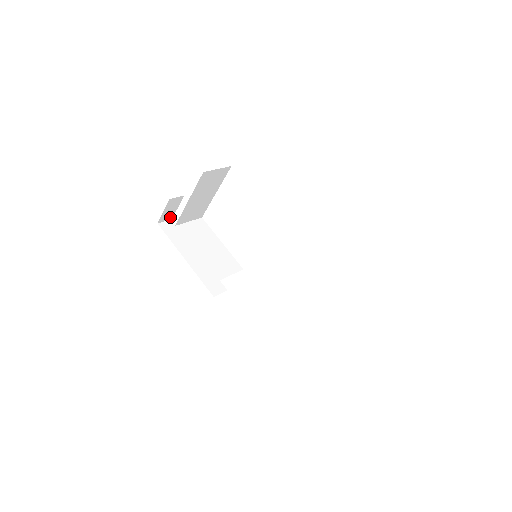
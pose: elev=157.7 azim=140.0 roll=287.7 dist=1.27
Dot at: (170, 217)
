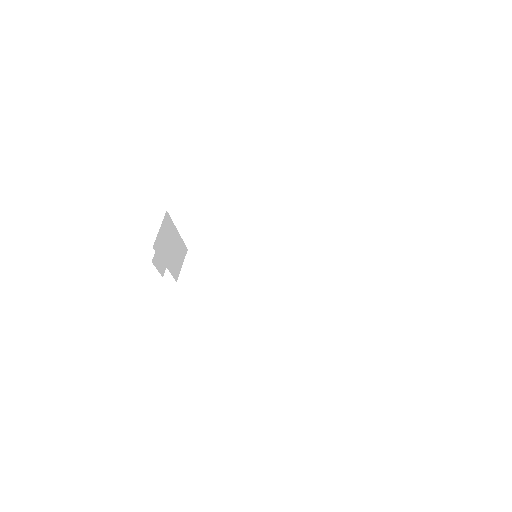
Dot at: occluded
